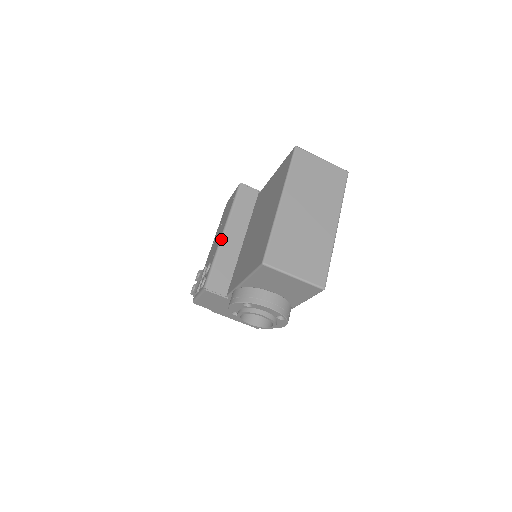
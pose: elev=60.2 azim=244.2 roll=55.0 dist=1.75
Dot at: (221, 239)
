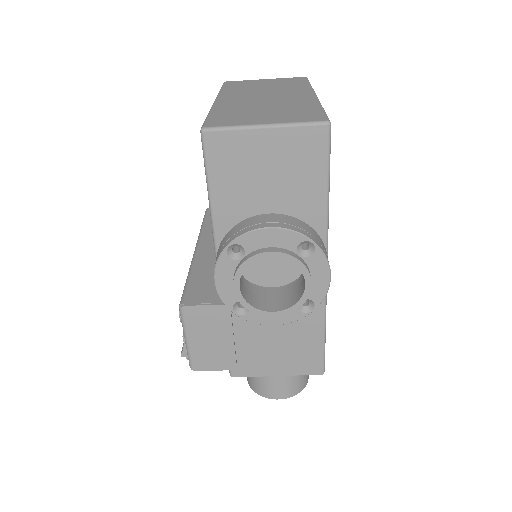
Dot at: (193, 254)
